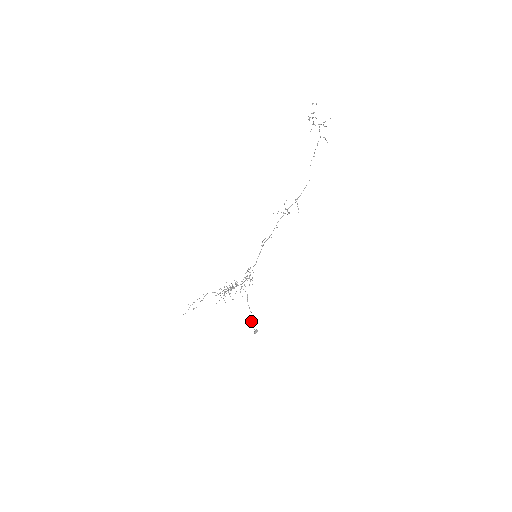
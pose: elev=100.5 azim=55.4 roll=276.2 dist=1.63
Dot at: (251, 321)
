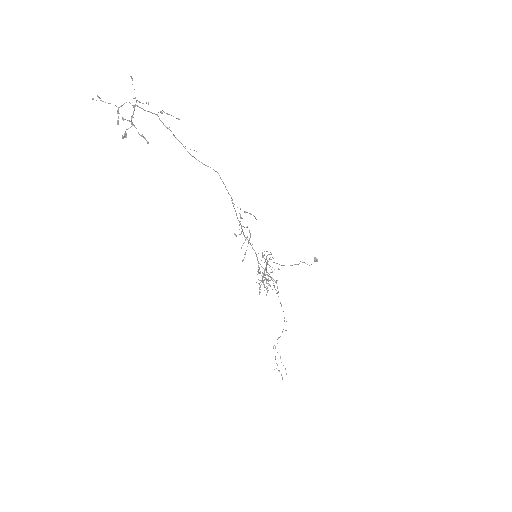
Dot at: occluded
